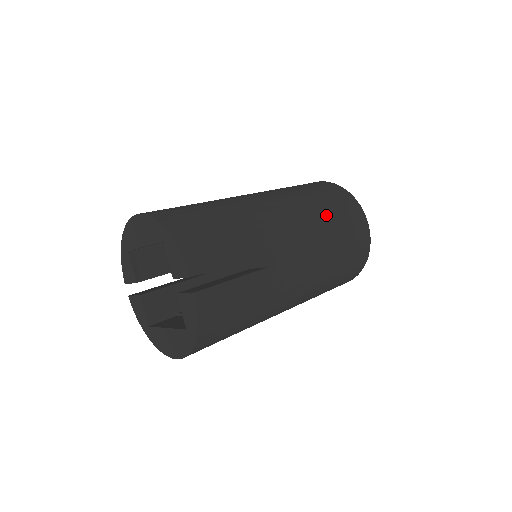
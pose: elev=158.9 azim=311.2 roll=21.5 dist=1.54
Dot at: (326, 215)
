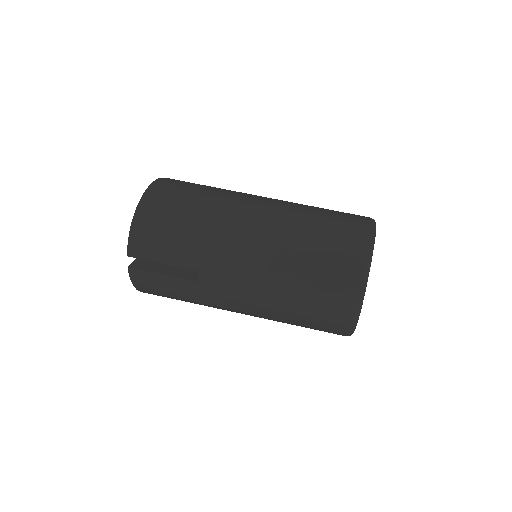
Dot at: (298, 272)
